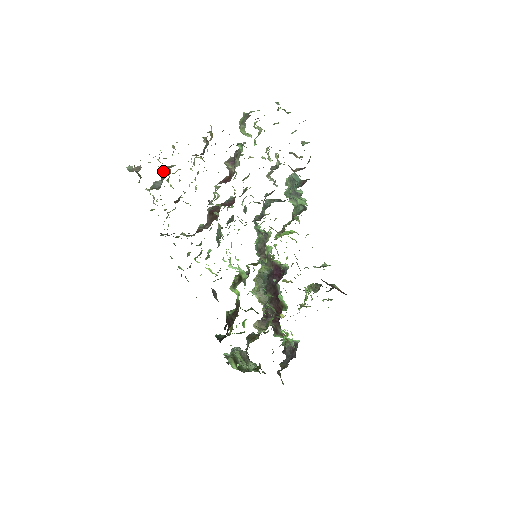
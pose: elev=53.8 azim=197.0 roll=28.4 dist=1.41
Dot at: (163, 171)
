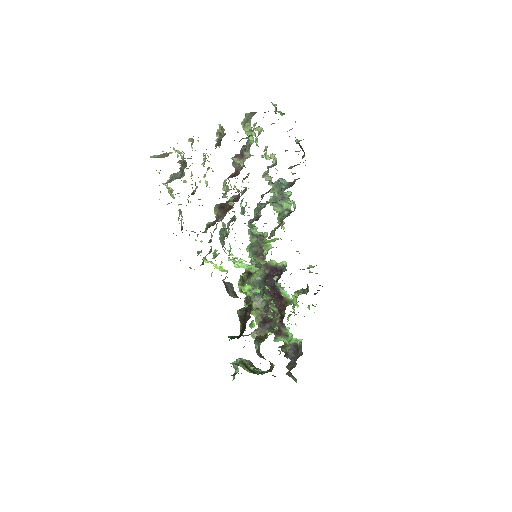
Dot at: (184, 161)
